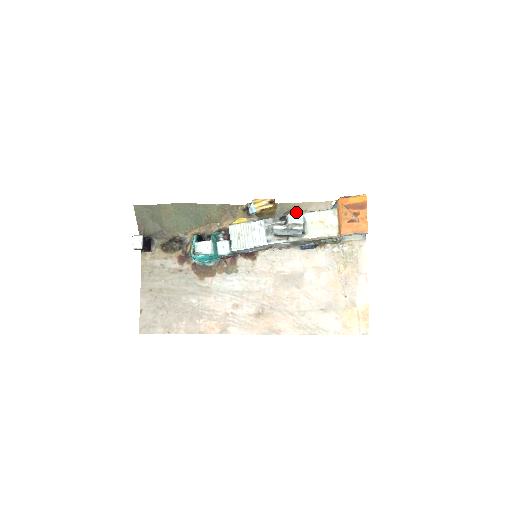
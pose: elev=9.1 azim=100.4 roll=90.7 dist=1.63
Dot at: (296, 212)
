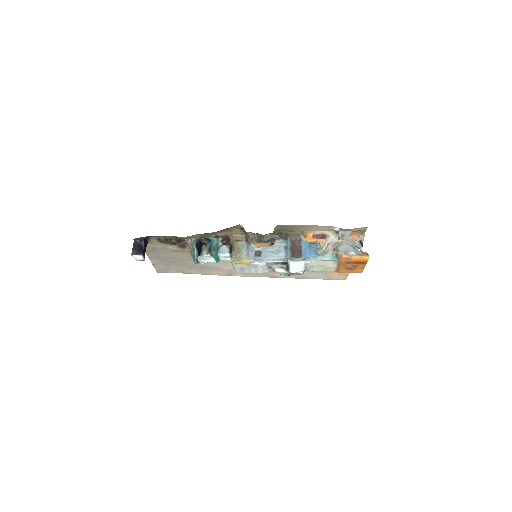
Dot at: (298, 260)
